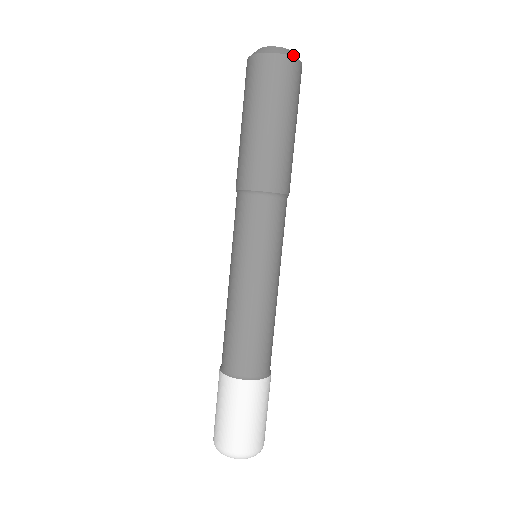
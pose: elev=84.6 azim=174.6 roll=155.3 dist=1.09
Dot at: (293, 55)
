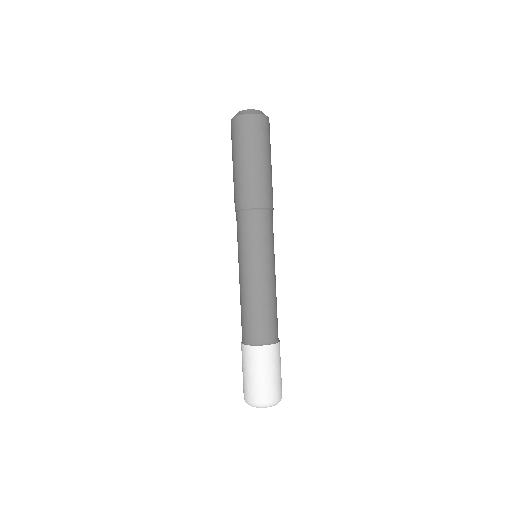
Dot at: (259, 113)
